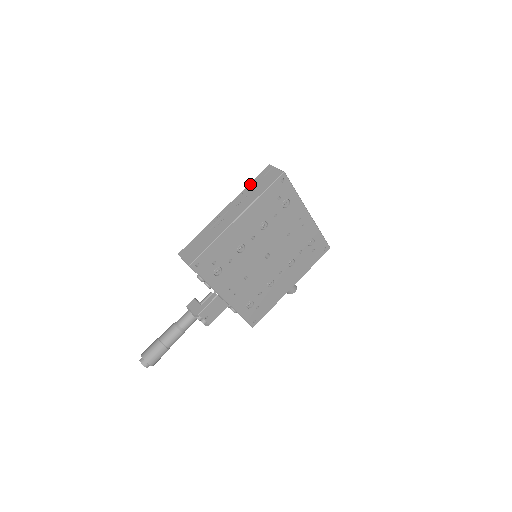
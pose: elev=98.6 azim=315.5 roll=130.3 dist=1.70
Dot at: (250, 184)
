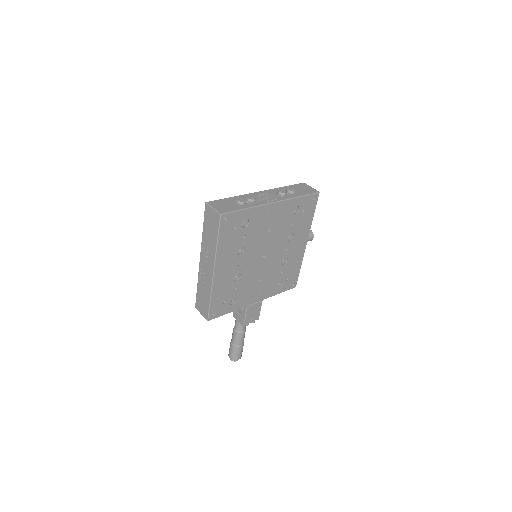
Dot at: (203, 230)
